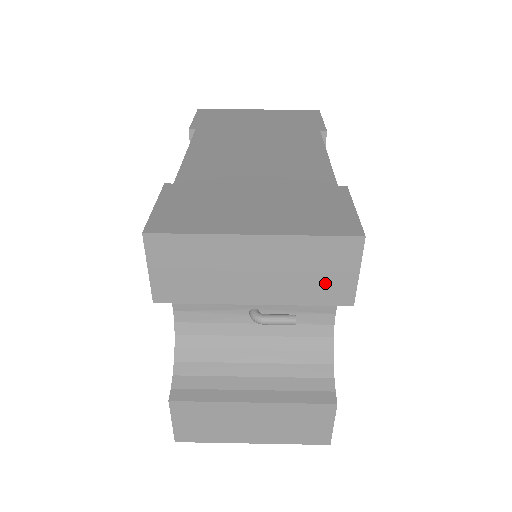
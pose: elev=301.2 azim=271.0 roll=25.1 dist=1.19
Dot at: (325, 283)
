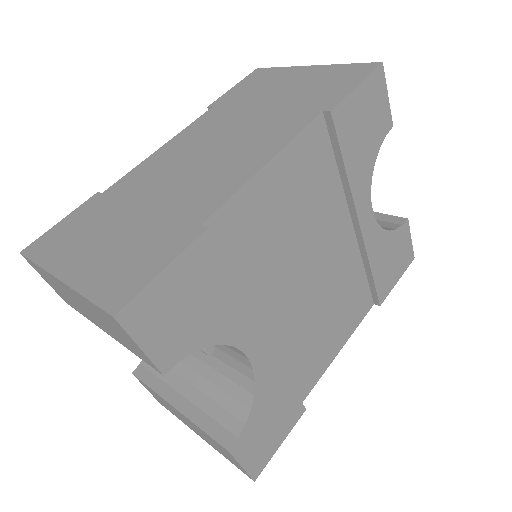
Dot at: (128, 343)
